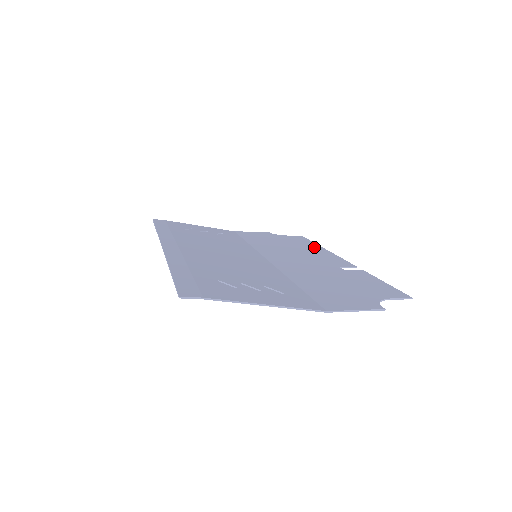
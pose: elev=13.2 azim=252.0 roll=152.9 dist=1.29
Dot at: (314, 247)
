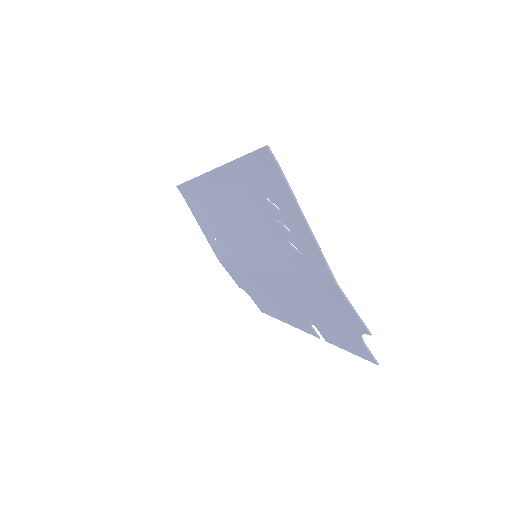
Dot at: (279, 314)
